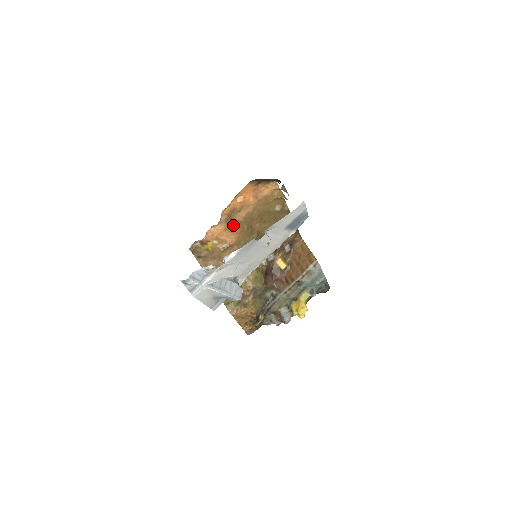
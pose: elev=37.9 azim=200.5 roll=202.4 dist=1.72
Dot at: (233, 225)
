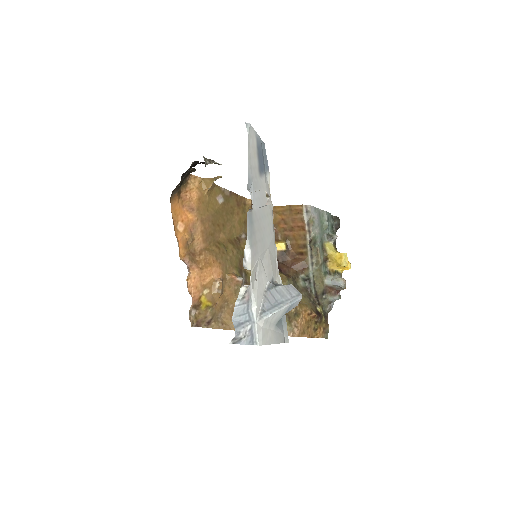
Dot at: (202, 258)
